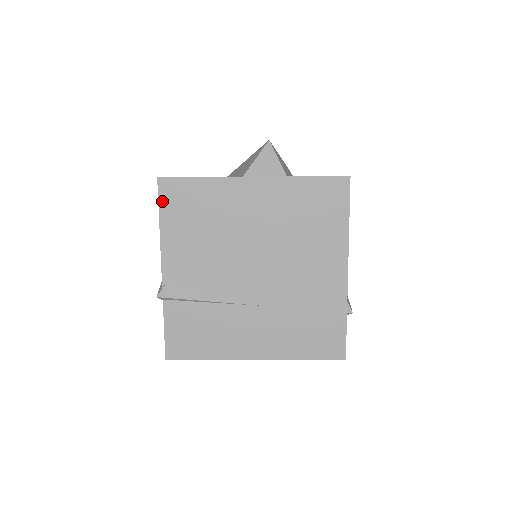
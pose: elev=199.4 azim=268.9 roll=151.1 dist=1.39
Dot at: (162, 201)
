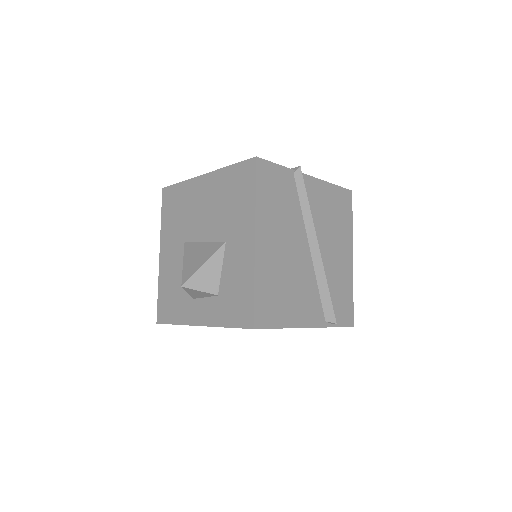
Dot at: occluded
